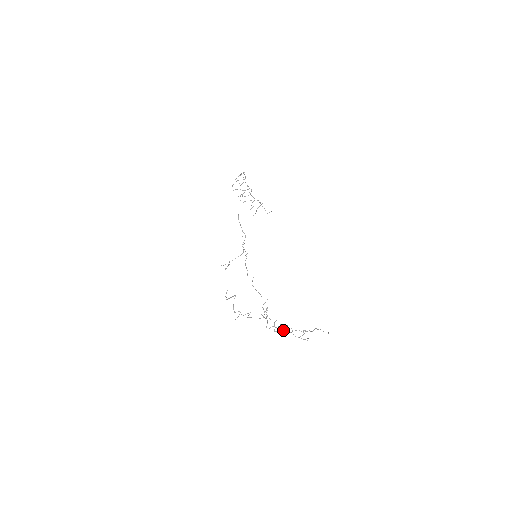
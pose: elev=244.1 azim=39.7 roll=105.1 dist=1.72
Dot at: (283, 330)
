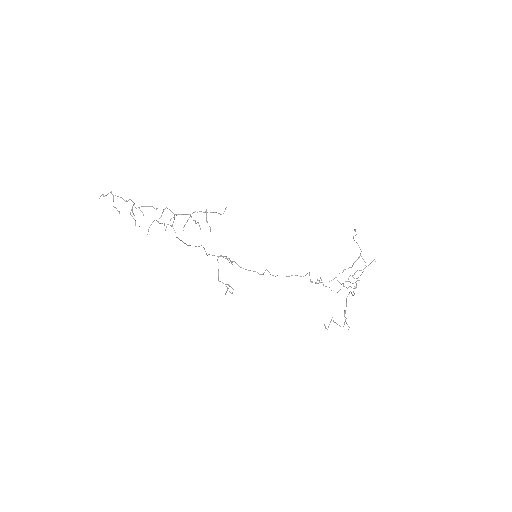
Dot at: (358, 280)
